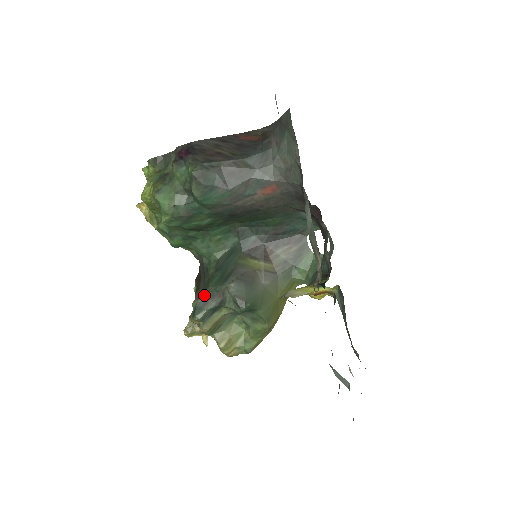
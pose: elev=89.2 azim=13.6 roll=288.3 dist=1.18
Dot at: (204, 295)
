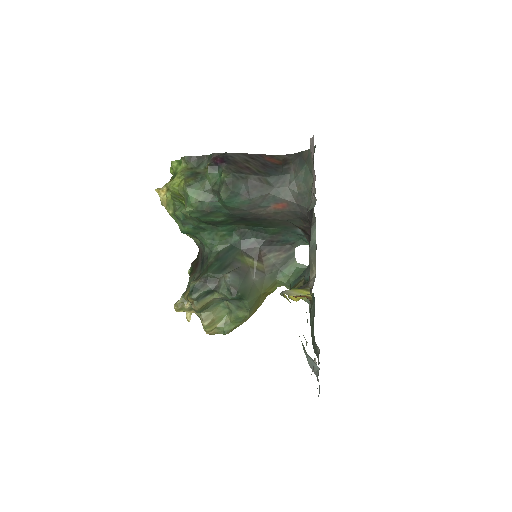
Dot at: (202, 279)
